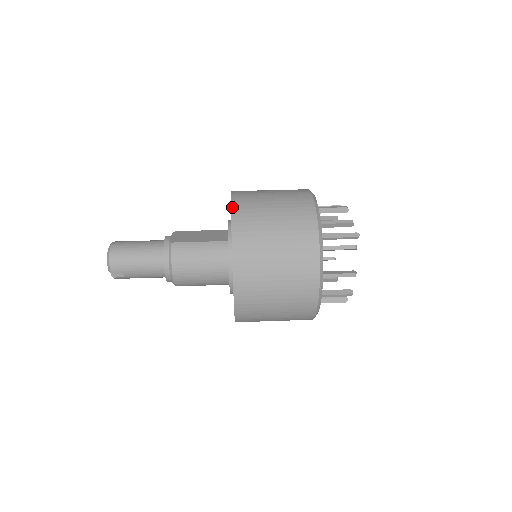
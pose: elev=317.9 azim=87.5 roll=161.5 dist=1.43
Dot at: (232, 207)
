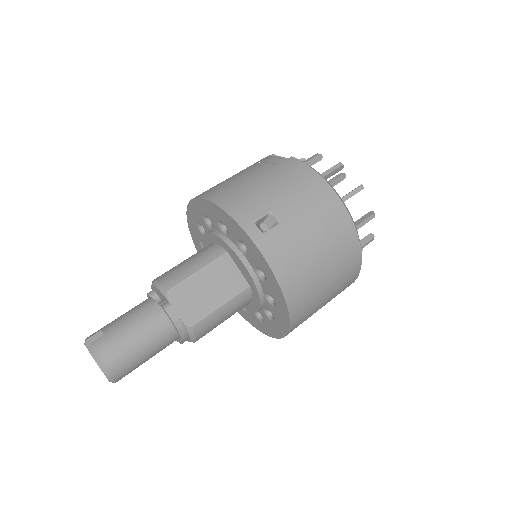
Dot at: (282, 289)
